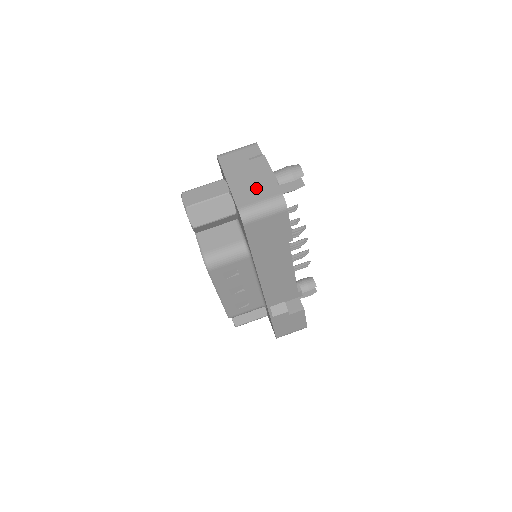
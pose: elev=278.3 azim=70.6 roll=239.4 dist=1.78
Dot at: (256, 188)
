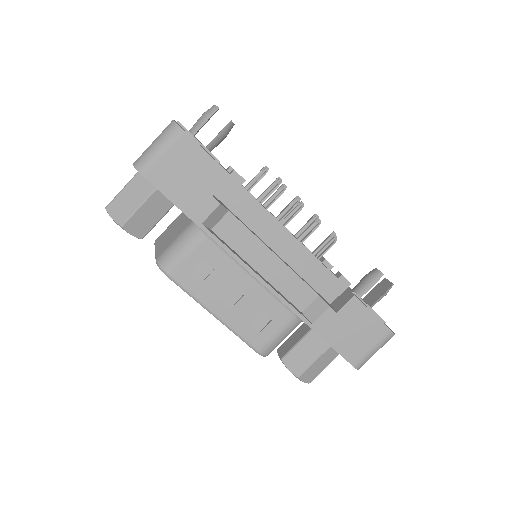
Dot at: occluded
